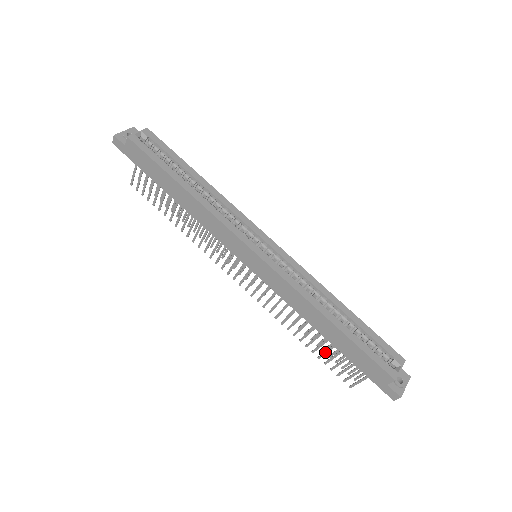
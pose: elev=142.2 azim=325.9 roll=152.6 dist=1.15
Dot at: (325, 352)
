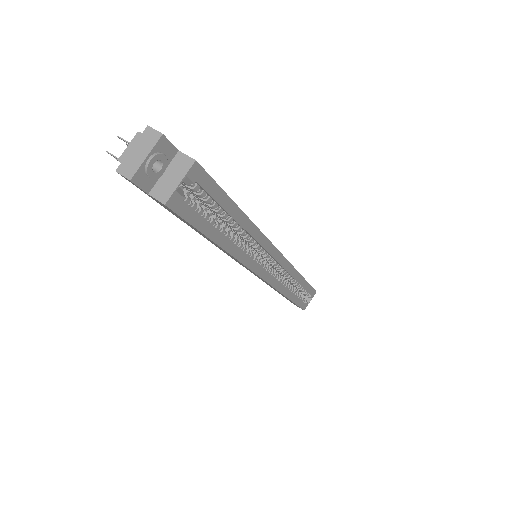
Dot at: occluded
